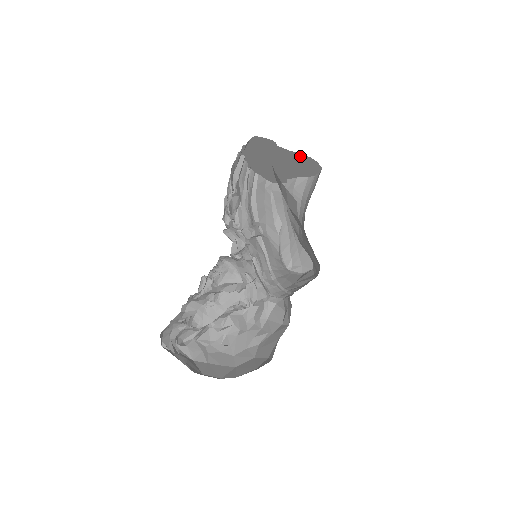
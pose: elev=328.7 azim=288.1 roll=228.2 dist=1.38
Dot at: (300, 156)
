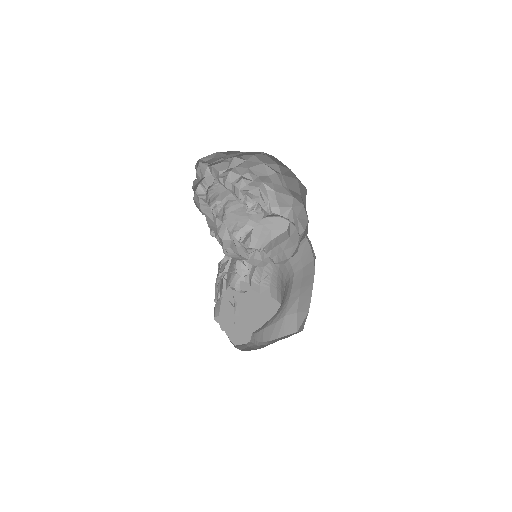
Dot at: (267, 300)
